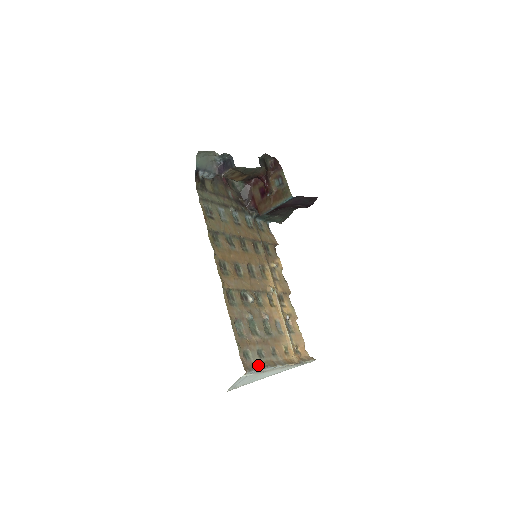
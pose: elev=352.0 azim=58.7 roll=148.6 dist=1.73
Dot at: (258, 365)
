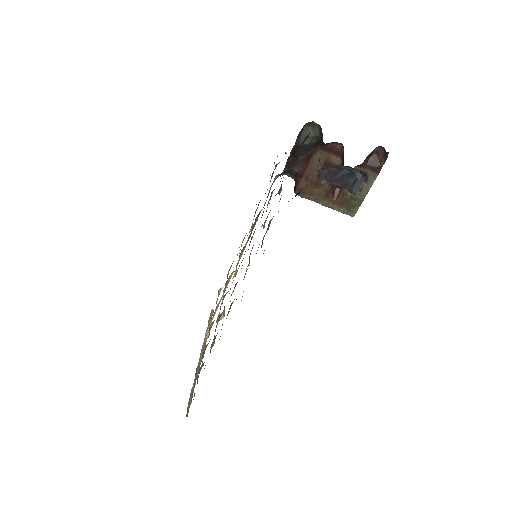
Dot at: (192, 391)
